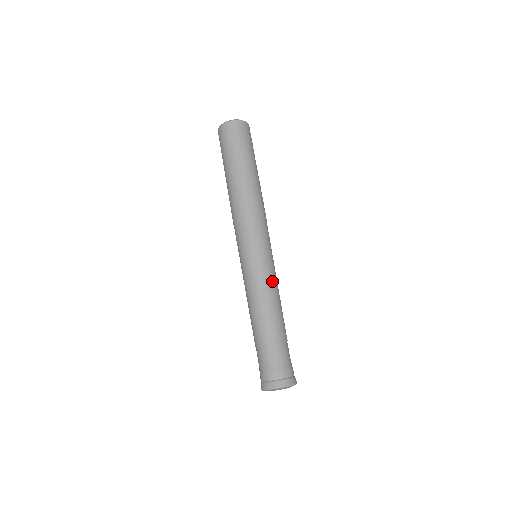
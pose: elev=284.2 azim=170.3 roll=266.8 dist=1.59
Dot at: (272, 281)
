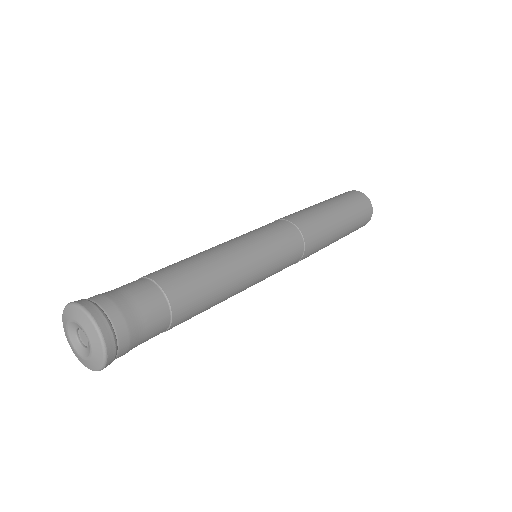
Dot at: (233, 250)
